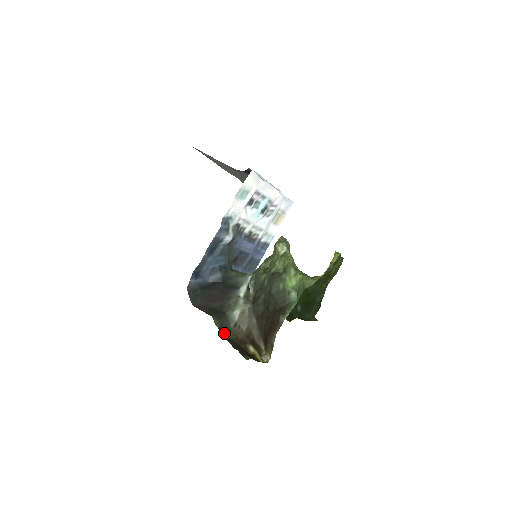
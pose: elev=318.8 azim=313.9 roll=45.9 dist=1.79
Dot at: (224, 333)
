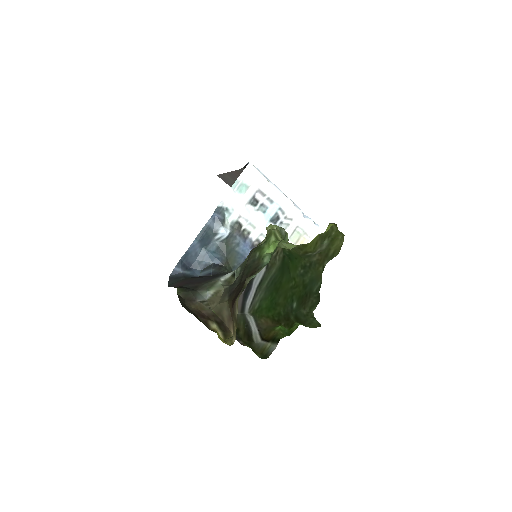
Dot at: (184, 302)
